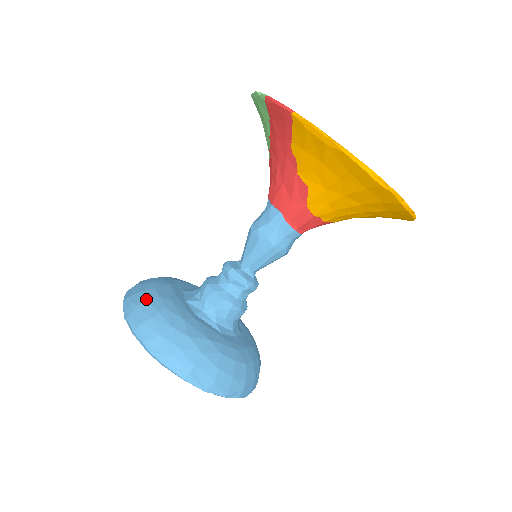
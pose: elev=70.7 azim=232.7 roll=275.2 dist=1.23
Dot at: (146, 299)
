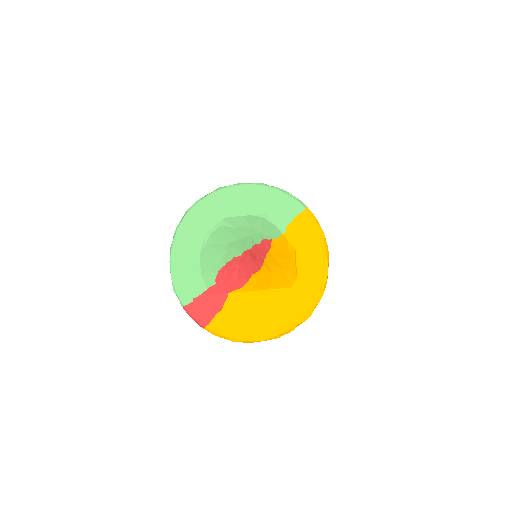
Dot at: occluded
